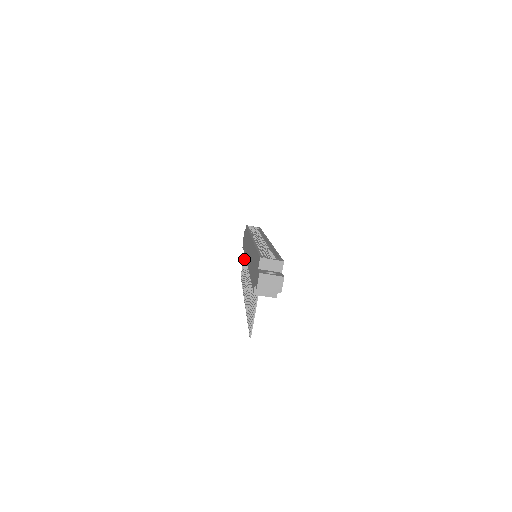
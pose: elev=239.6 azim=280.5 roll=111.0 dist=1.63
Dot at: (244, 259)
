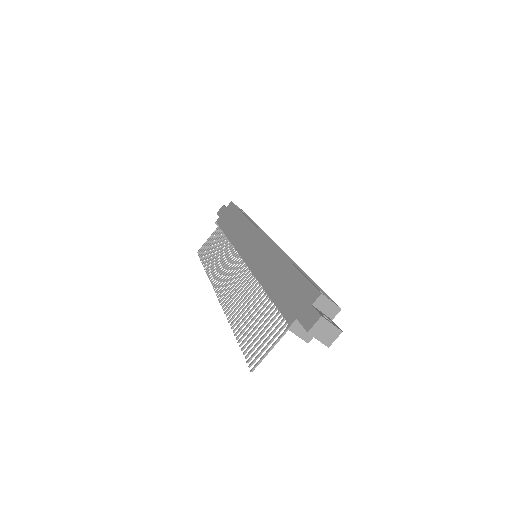
Dot at: (214, 238)
